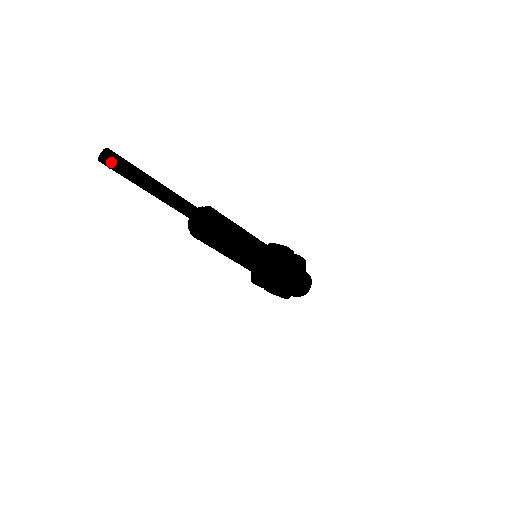
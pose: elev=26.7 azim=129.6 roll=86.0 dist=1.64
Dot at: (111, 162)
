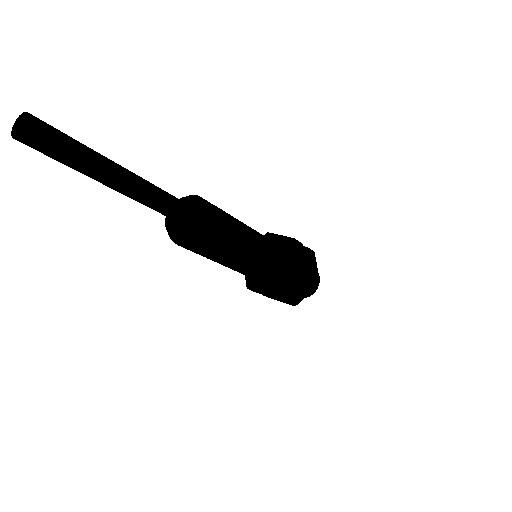
Dot at: (38, 139)
